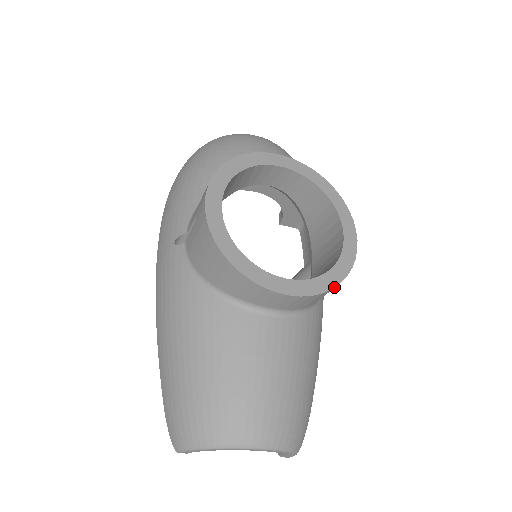
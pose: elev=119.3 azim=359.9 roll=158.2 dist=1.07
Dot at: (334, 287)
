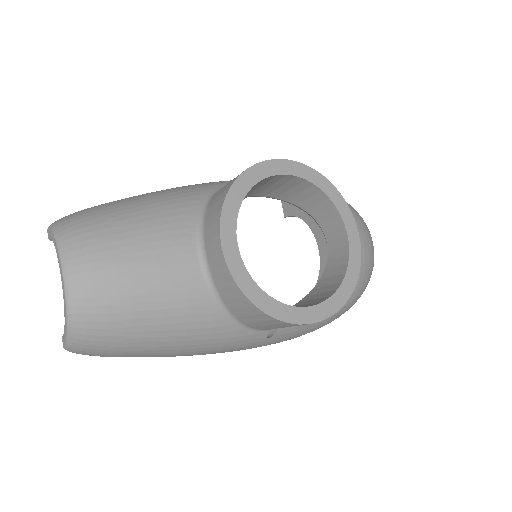
Dot at: (249, 298)
